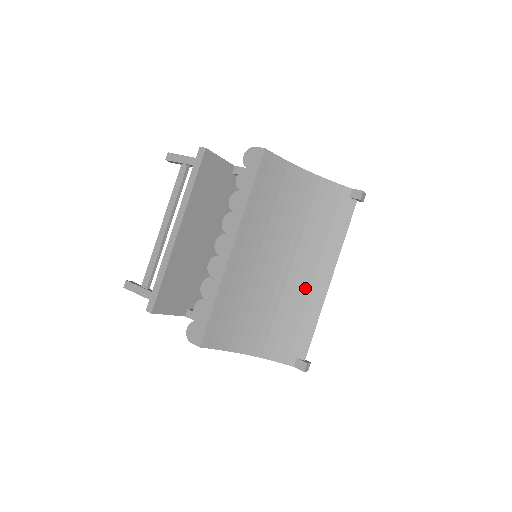
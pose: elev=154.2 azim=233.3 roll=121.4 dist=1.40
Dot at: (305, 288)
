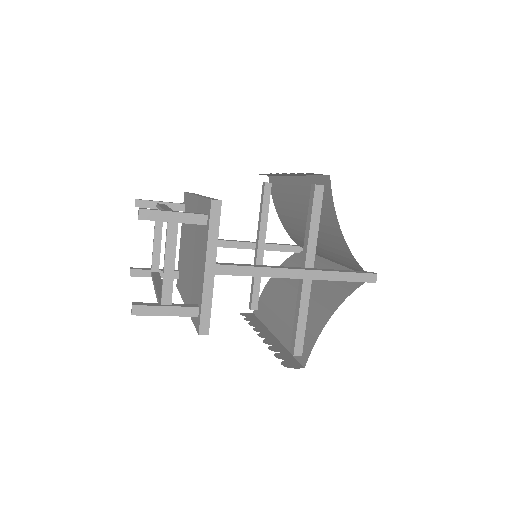
Dot at: (324, 251)
